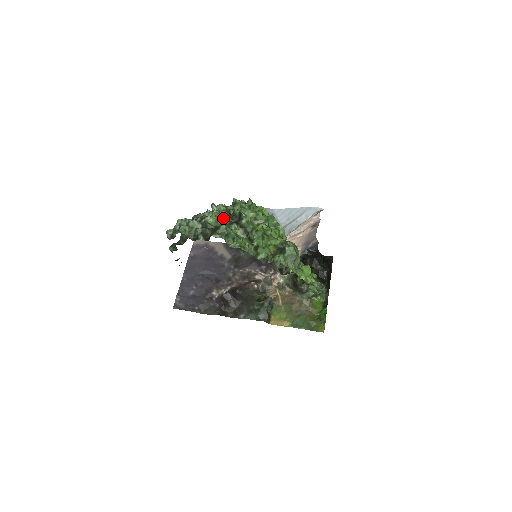
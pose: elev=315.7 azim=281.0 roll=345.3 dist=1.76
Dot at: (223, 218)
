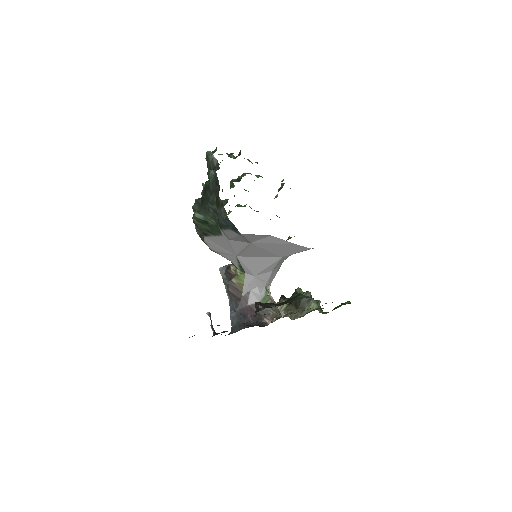
Dot at: occluded
